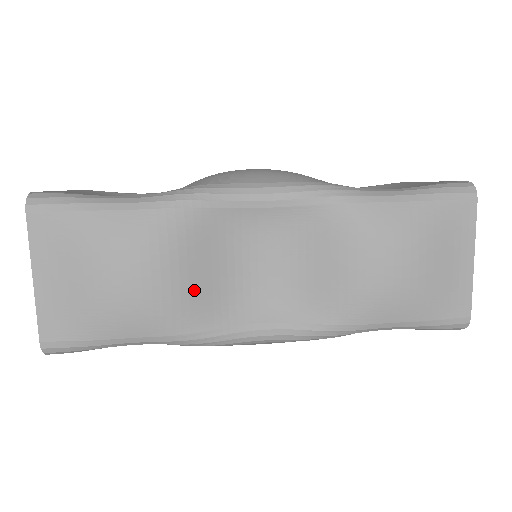
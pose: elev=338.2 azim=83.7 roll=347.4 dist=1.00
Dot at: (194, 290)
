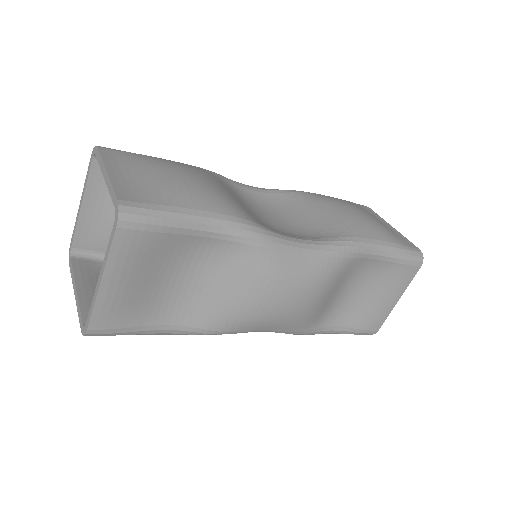
Dot at: (238, 203)
